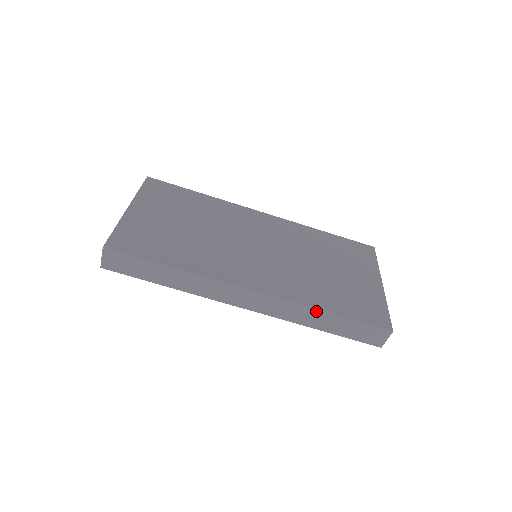
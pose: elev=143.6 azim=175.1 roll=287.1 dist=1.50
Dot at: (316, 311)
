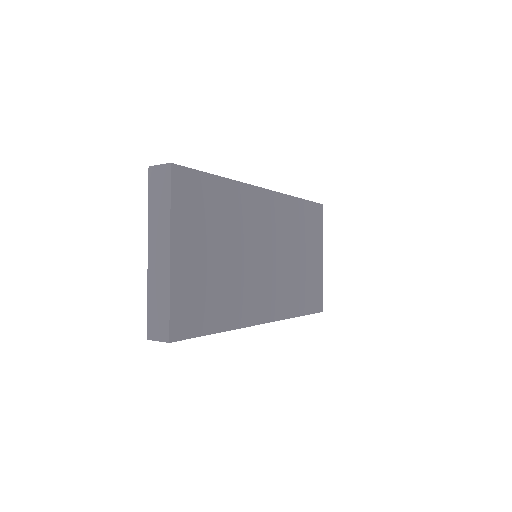
Dot at: (292, 317)
